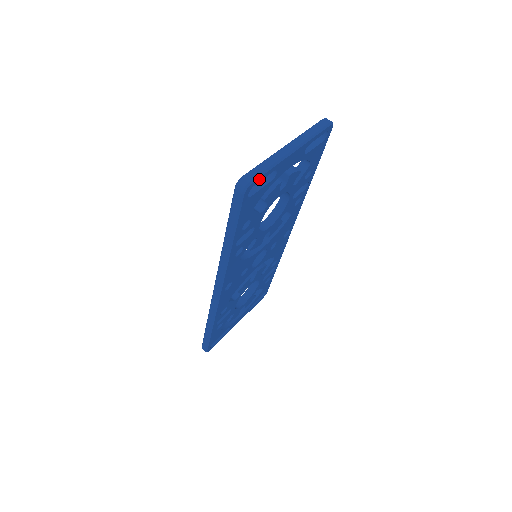
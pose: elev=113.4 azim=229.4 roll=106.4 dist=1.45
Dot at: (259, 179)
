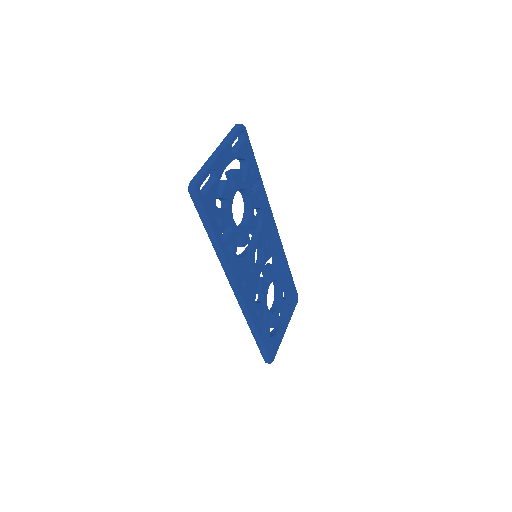
Dot at: (202, 179)
